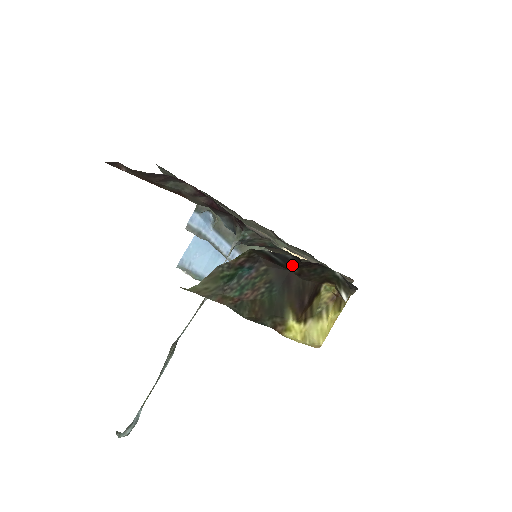
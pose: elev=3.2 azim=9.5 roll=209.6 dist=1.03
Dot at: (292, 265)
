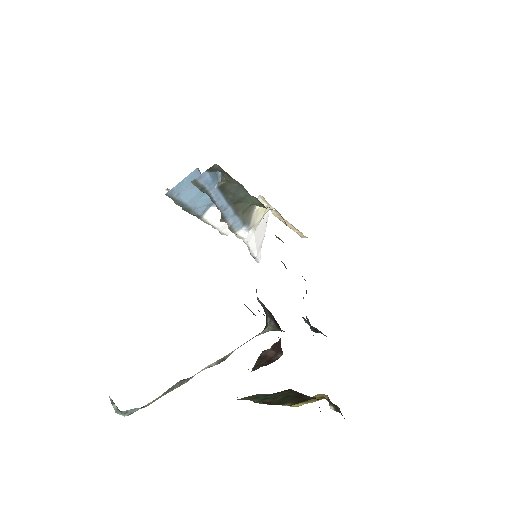
Dot at: occluded
